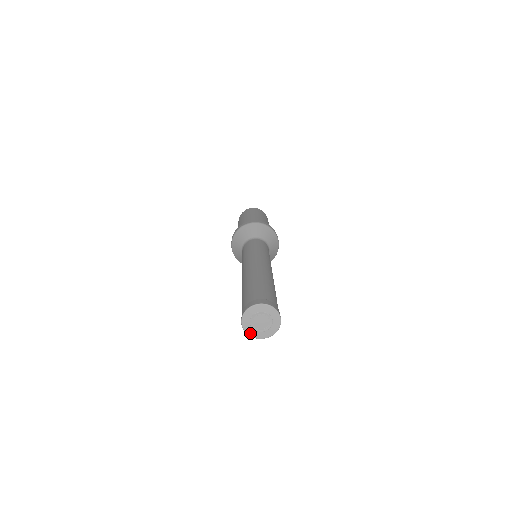
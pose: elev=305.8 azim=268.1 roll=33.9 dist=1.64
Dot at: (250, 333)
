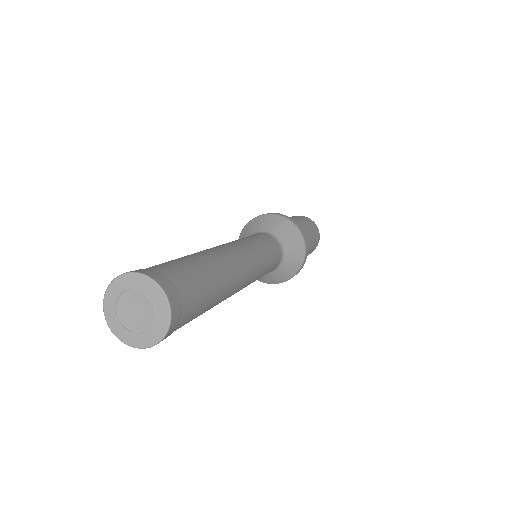
Dot at: (108, 308)
